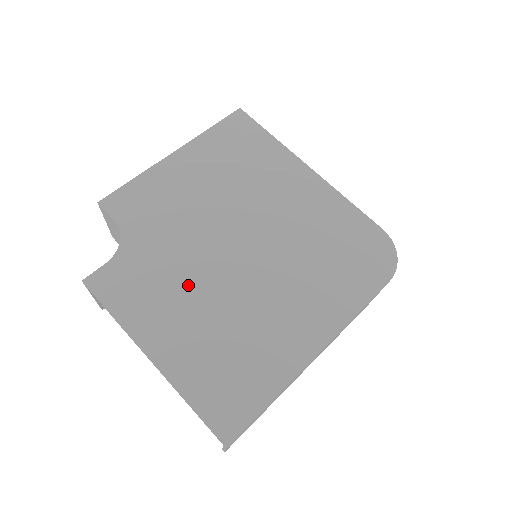
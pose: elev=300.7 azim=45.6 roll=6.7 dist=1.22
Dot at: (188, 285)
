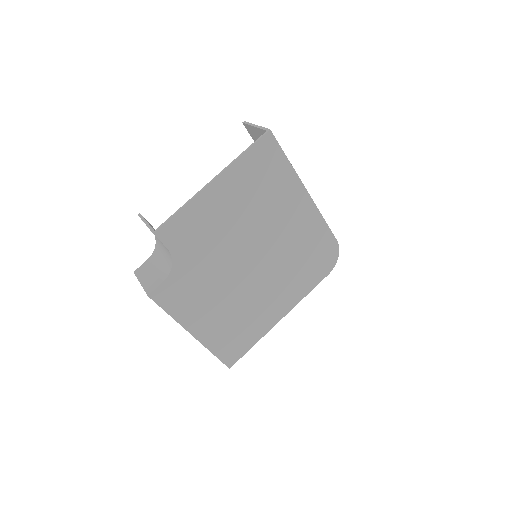
Dot at: (217, 290)
